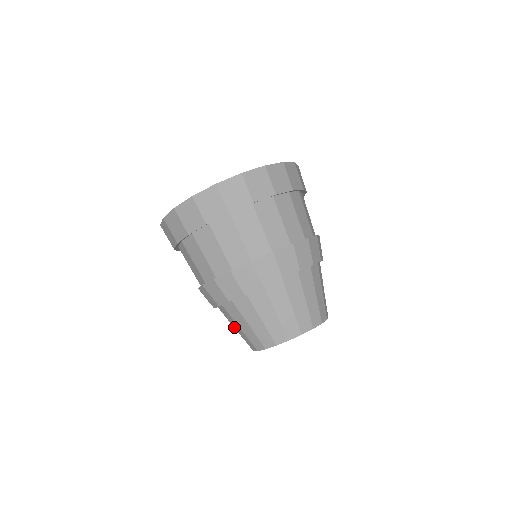
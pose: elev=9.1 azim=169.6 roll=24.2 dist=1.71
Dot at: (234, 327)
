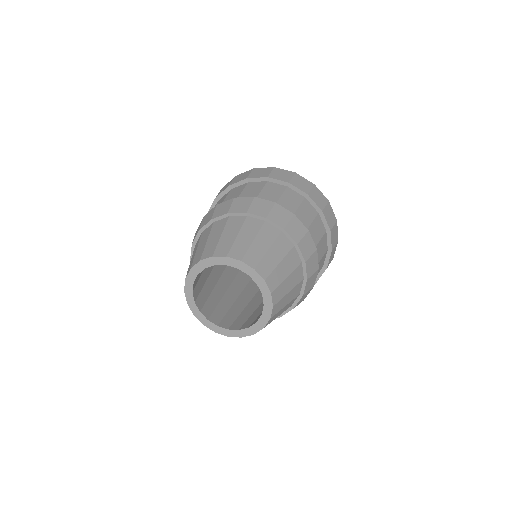
Dot at: (191, 259)
